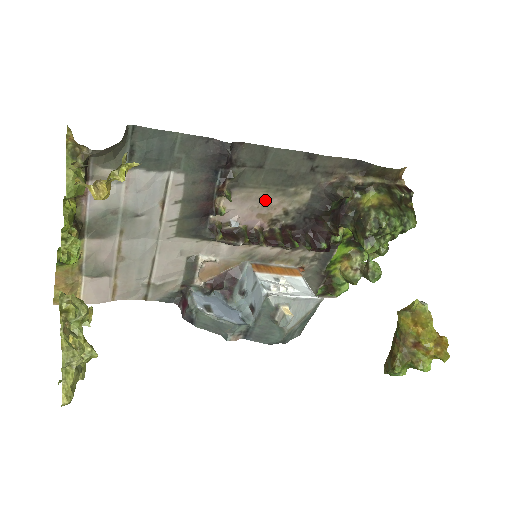
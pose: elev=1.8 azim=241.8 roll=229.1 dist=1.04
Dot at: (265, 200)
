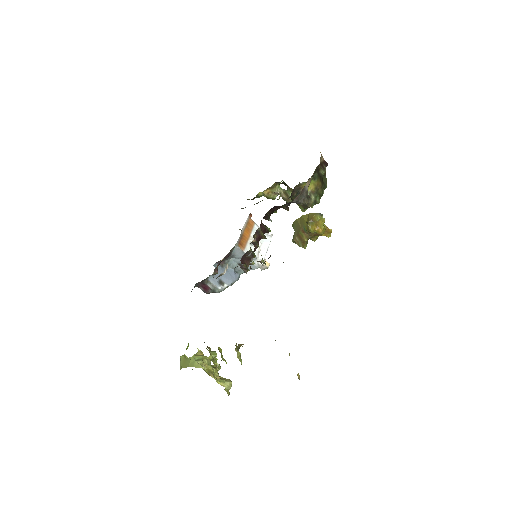
Dot at: occluded
